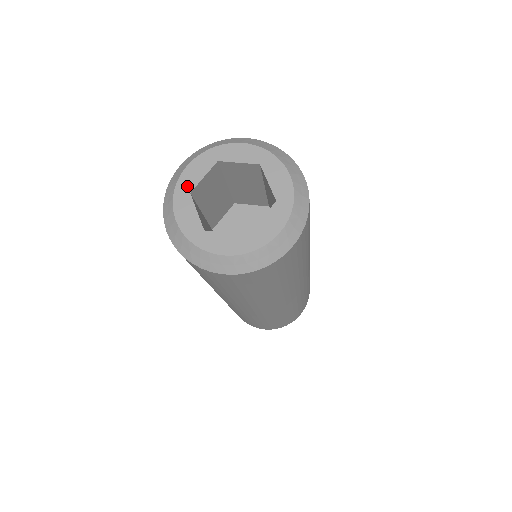
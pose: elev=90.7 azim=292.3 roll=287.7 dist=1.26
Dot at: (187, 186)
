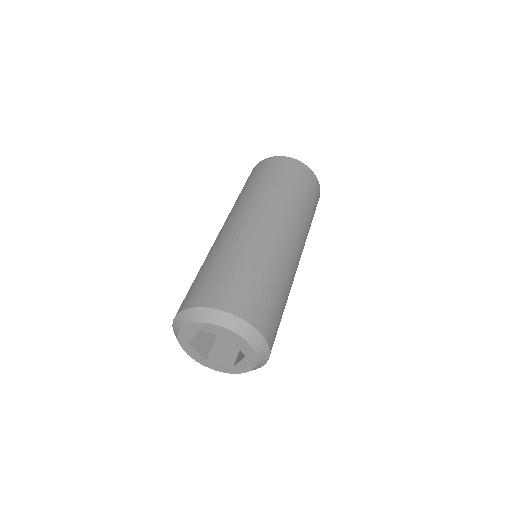
Dot at: (201, 328)
